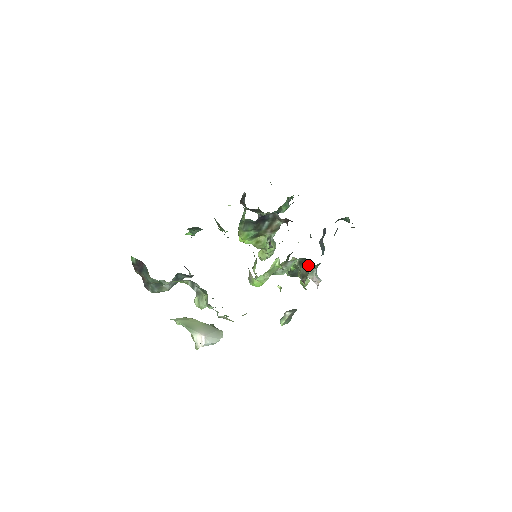
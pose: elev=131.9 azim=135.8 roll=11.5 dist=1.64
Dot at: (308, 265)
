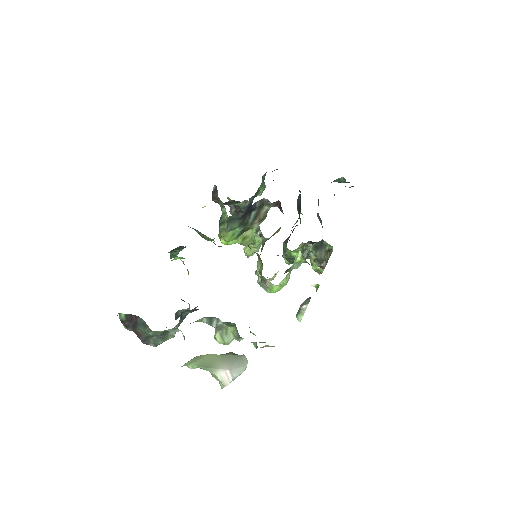
Dot at: (327, 247)
